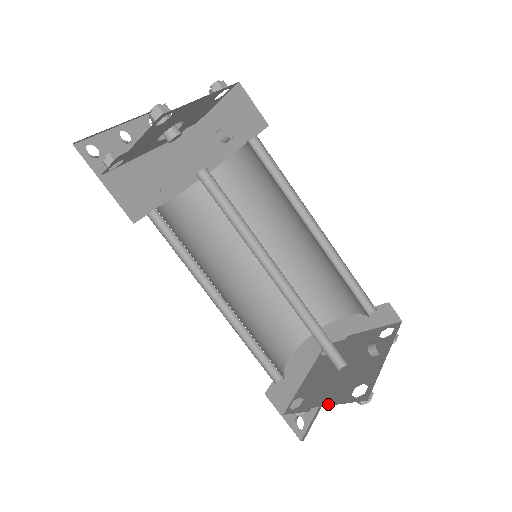
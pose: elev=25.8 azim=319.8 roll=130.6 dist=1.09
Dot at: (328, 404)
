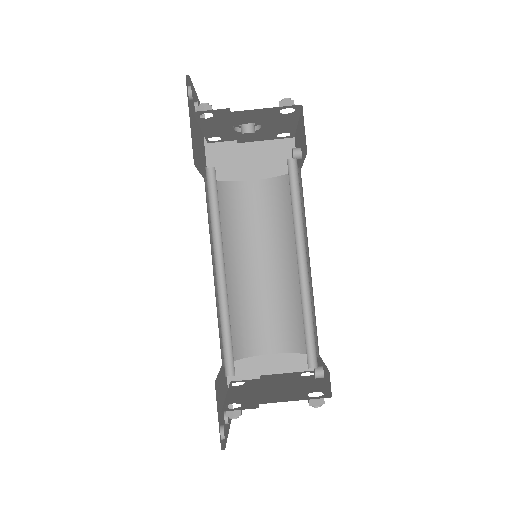
Dot at: (285, 401)
